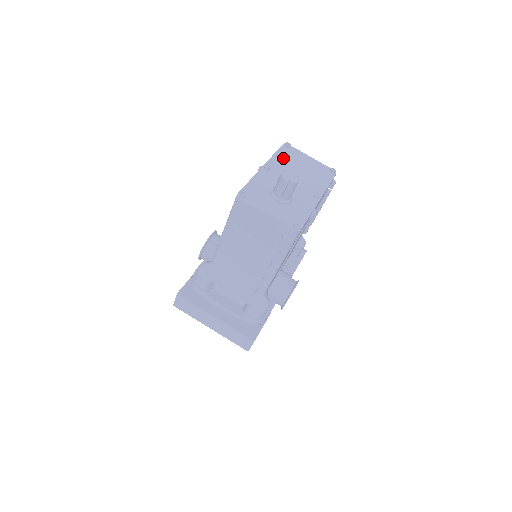
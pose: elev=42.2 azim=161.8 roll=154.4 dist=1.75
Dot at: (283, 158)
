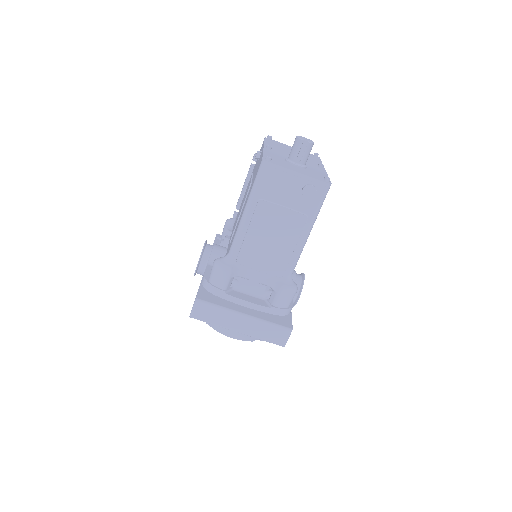
Dot at: (273, 144)
